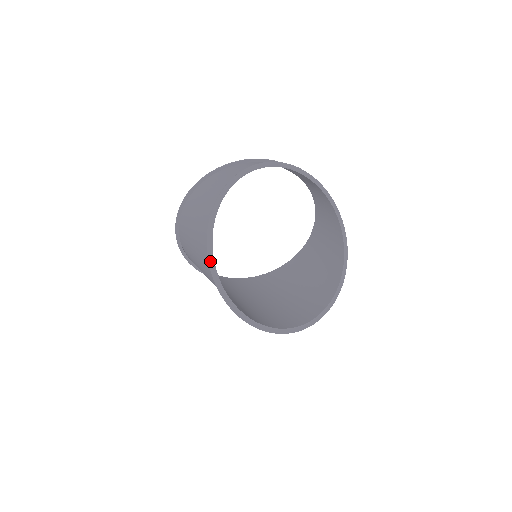
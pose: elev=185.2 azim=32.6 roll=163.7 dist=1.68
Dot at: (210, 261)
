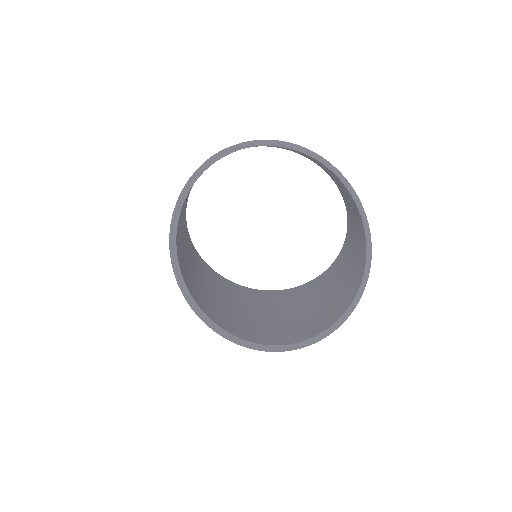
Dot at: (171, 238)
